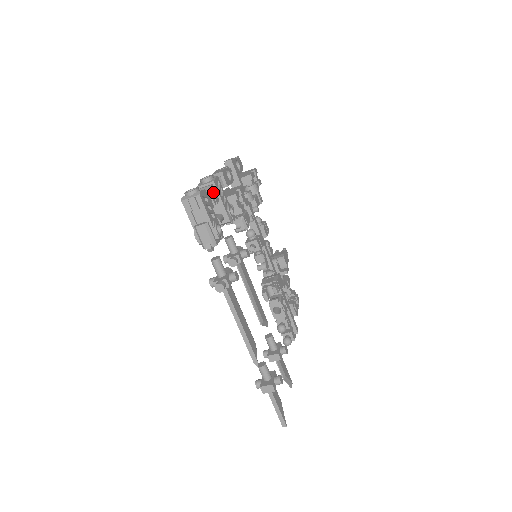
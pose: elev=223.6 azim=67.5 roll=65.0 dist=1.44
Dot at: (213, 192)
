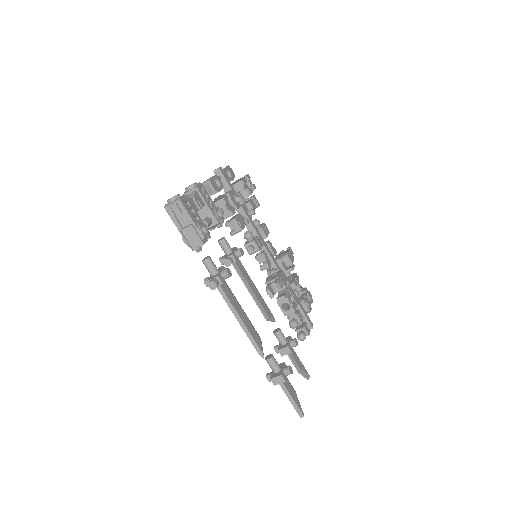
Dot at: (197, 197)
